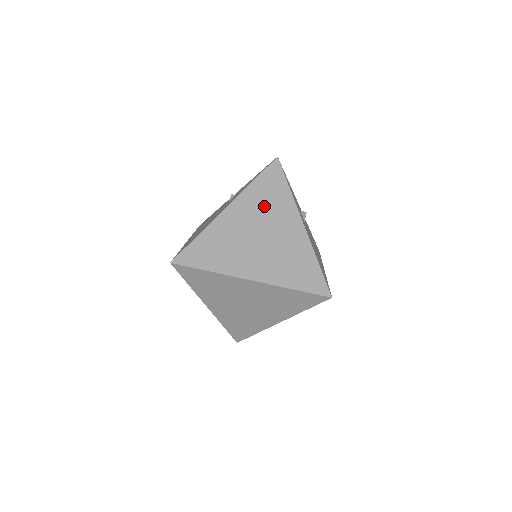
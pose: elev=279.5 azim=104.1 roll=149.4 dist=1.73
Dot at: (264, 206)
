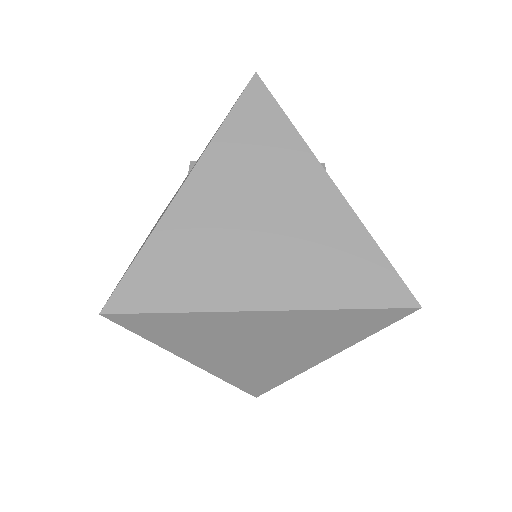
Dot at: (253, 165)
